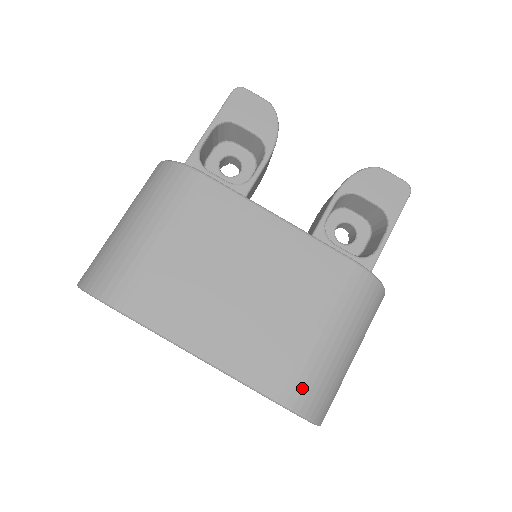
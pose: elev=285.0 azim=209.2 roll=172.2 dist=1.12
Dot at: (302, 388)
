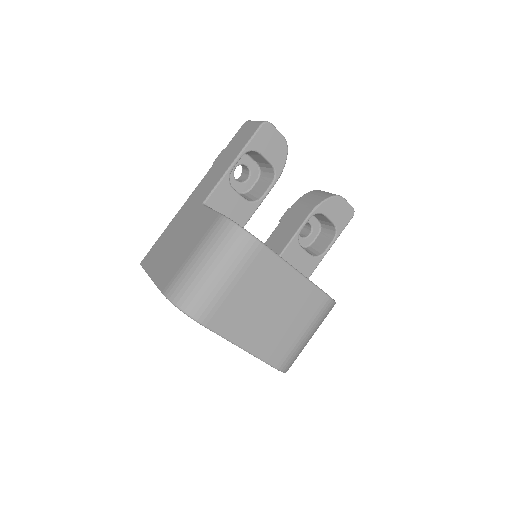
Dot at: (288, 361)
